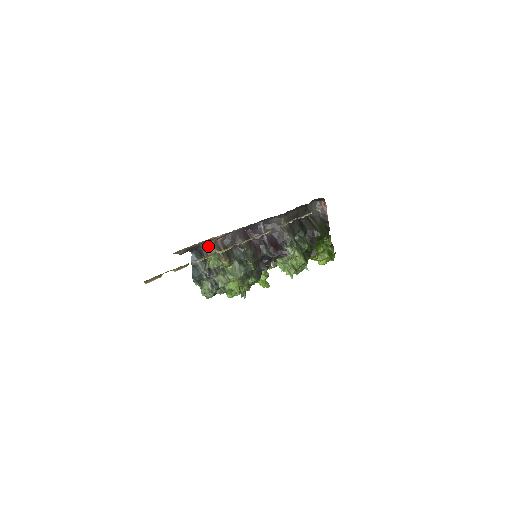
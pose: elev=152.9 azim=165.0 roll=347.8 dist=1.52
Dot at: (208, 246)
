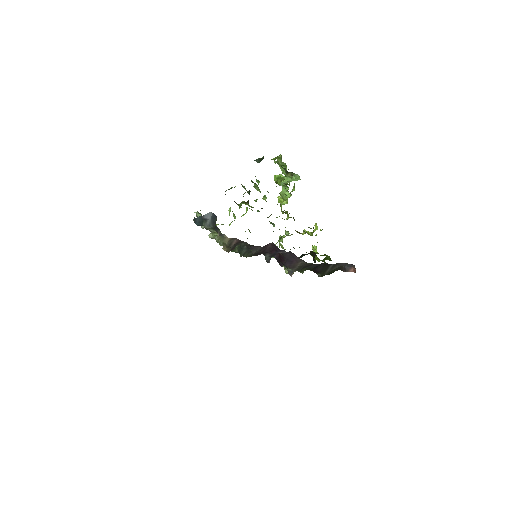
Dot at: (224, 236)
